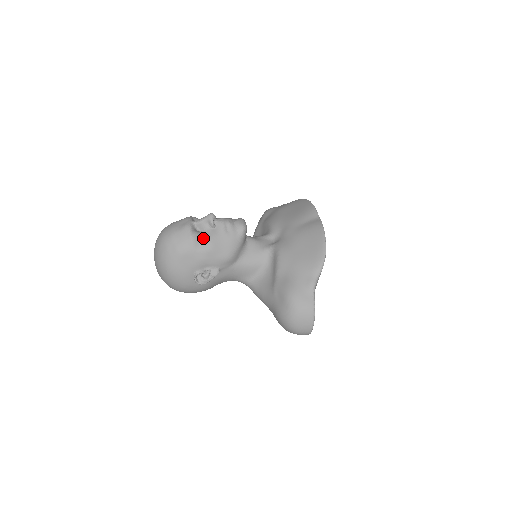
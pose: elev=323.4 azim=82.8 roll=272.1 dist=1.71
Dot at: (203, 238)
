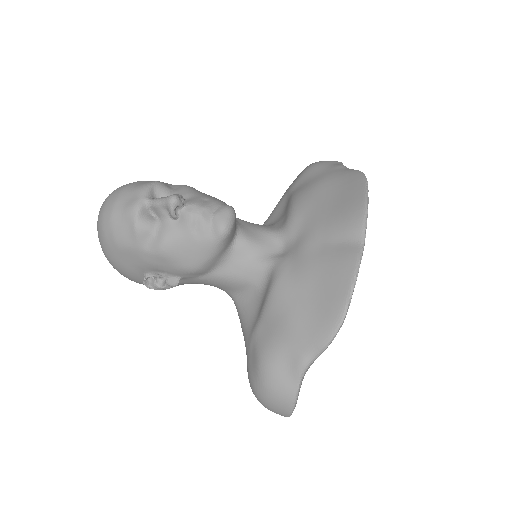
Dot at: (155, 233)
